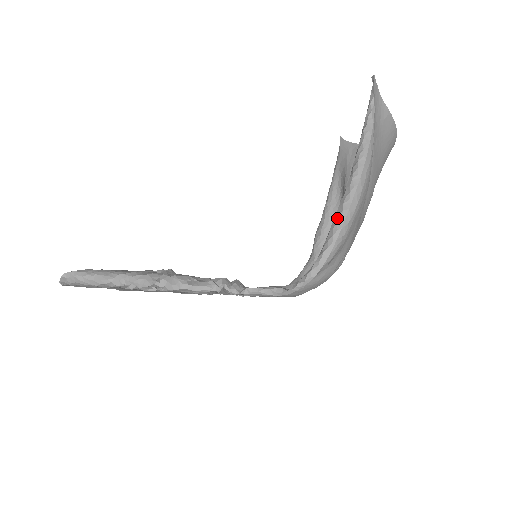
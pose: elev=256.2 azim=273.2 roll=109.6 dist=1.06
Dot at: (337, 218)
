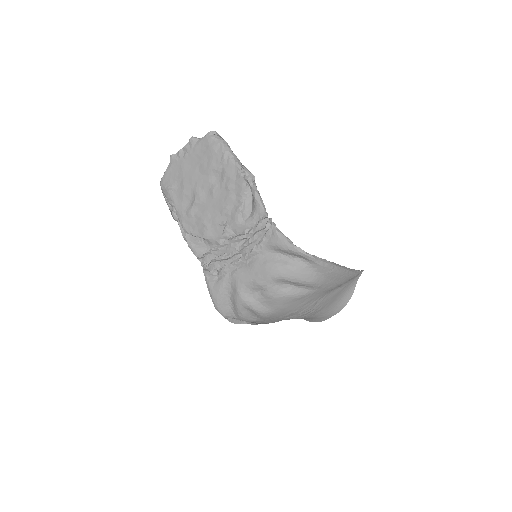
Dot at: (335, 263)
